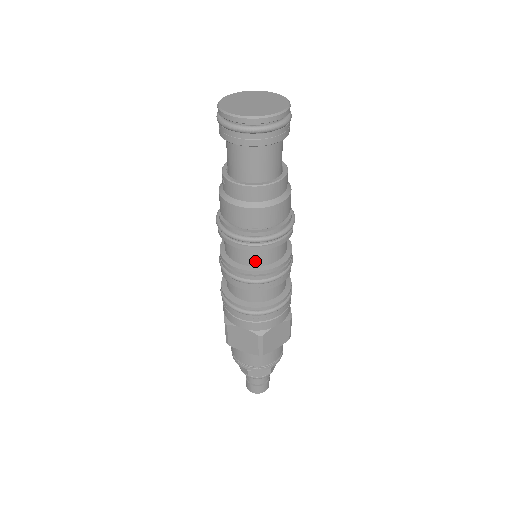
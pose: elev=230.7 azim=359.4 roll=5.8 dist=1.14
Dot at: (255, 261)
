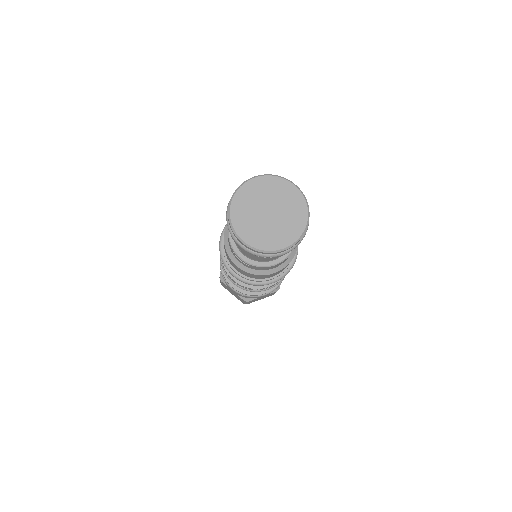
Dot at: occluded
